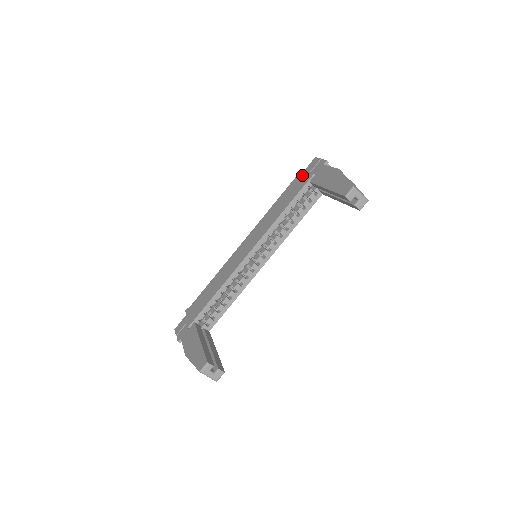
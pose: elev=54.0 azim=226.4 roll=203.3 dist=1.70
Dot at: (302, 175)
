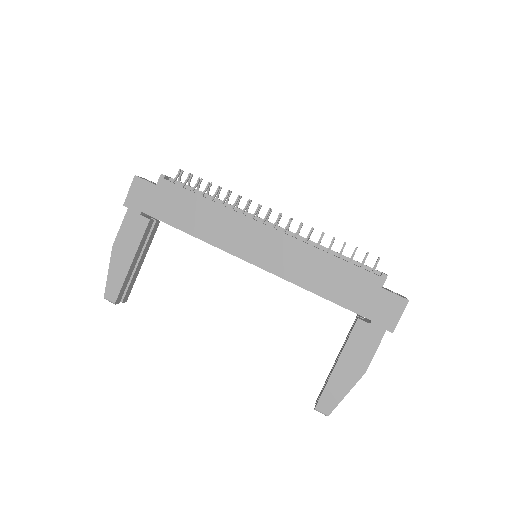
Dot at: (376, 292)
